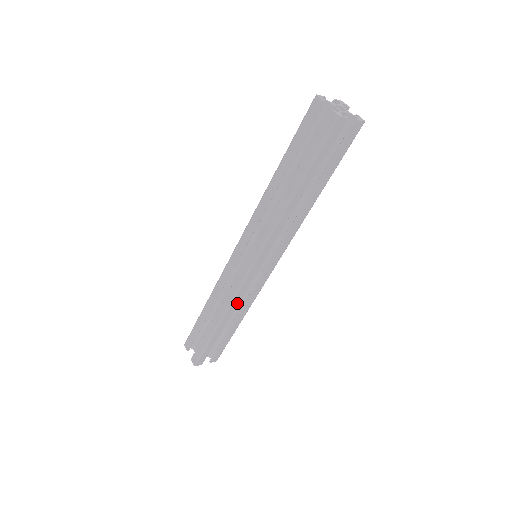
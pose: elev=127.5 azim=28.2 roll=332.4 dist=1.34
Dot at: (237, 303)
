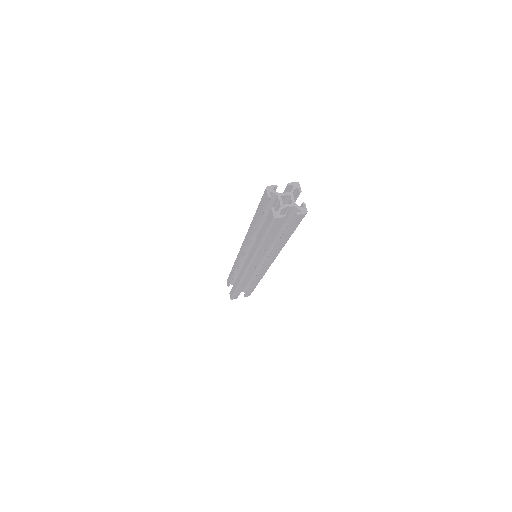
Dot at: (247, 280)
